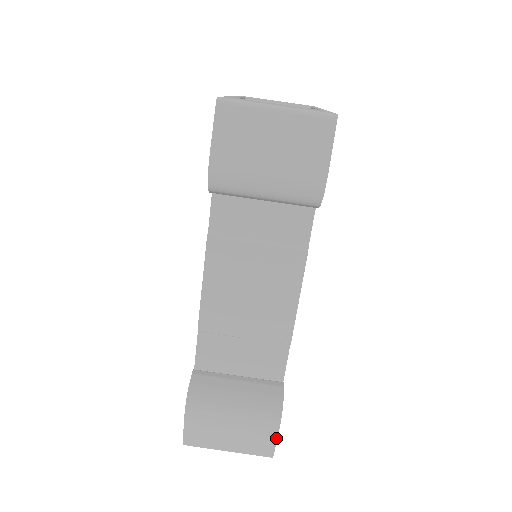
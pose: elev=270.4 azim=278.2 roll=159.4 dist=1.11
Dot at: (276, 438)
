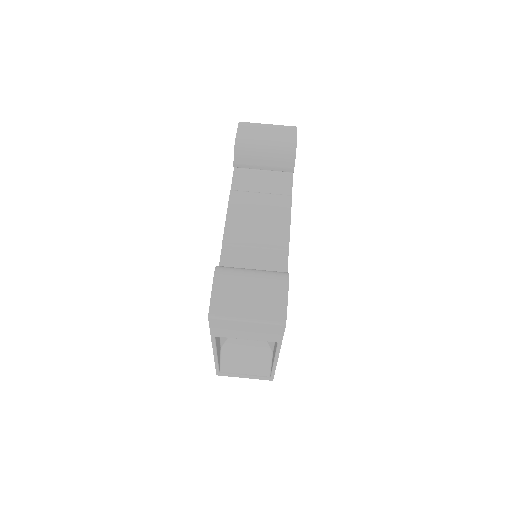
Dot at: (287, 297)
